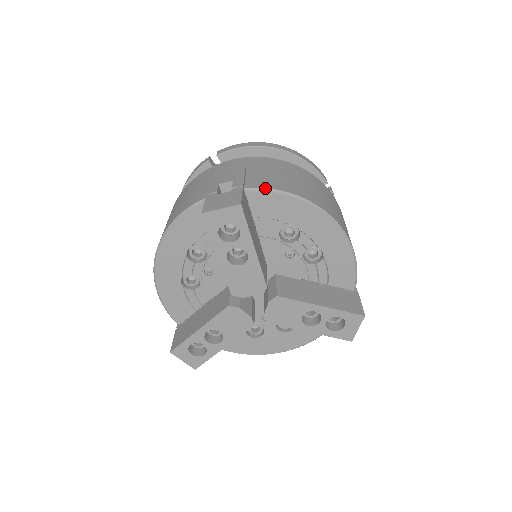
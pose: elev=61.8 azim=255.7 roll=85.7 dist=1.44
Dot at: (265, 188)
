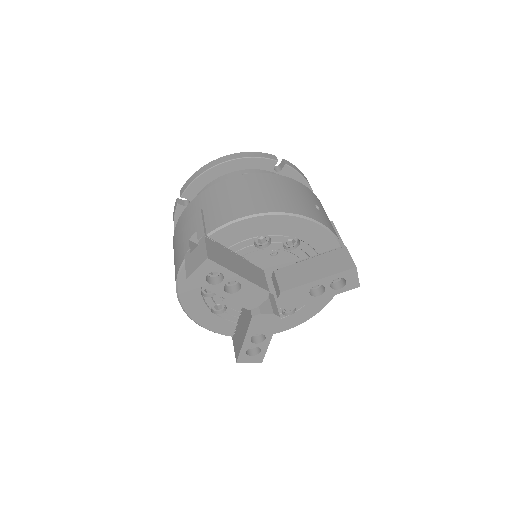
Dot at: (221, 226)
